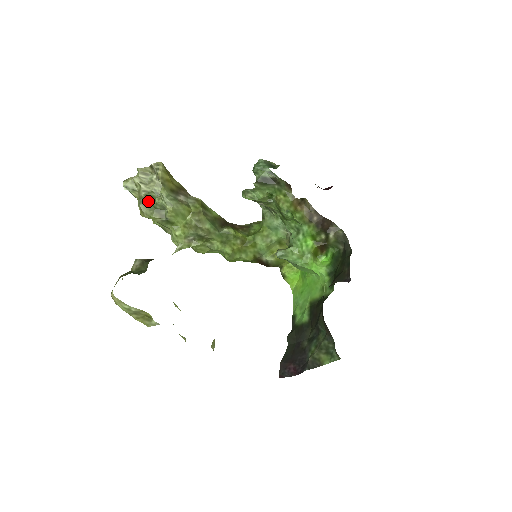
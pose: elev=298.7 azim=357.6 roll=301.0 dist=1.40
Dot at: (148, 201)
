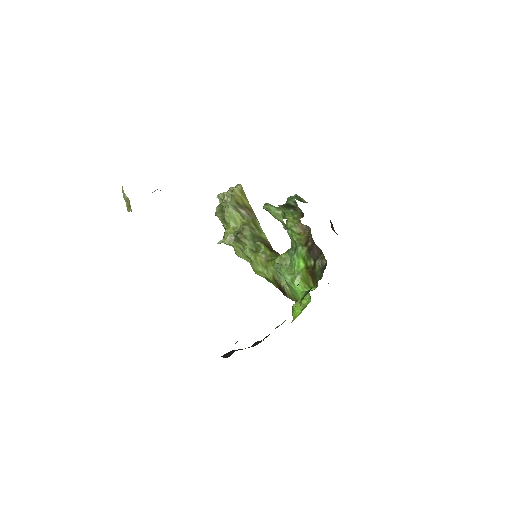
Dot at: (222, 205)
